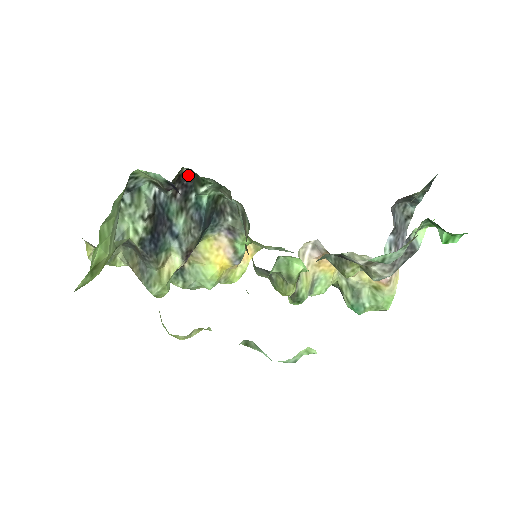
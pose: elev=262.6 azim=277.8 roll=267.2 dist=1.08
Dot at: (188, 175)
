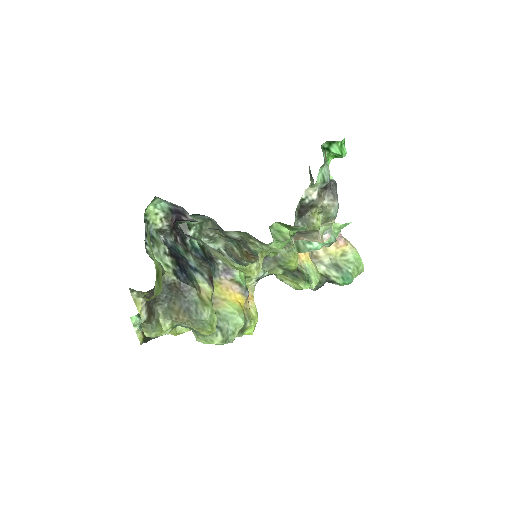
Dot at: (177, 225)
